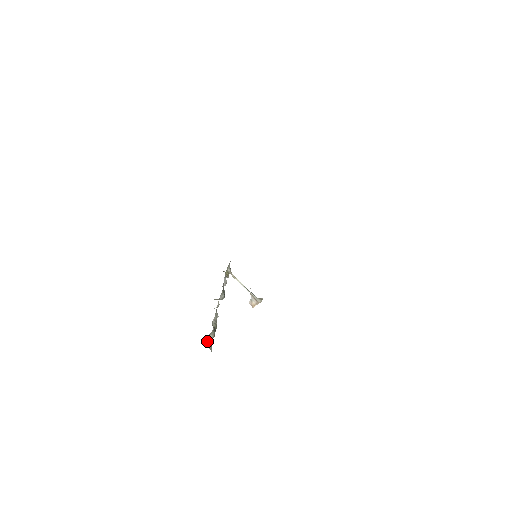
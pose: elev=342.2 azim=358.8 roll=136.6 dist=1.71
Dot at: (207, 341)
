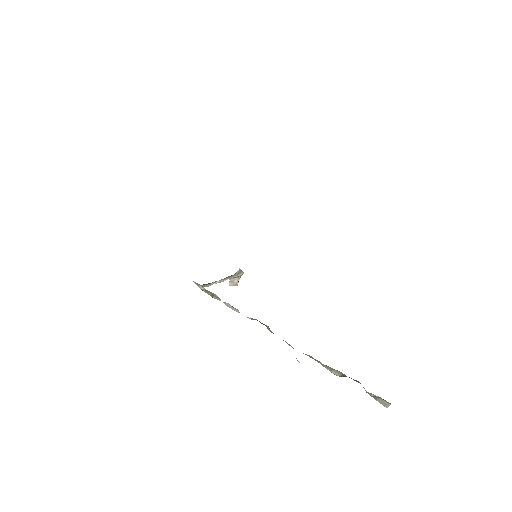
Dot at: occluded
